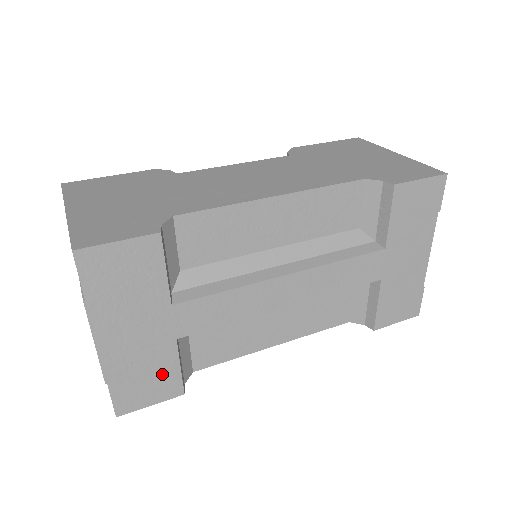
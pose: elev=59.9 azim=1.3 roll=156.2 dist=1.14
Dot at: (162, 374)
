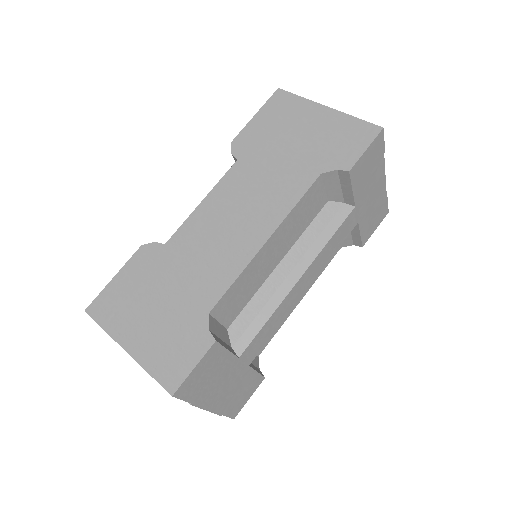
Dot at: (249, 384)
